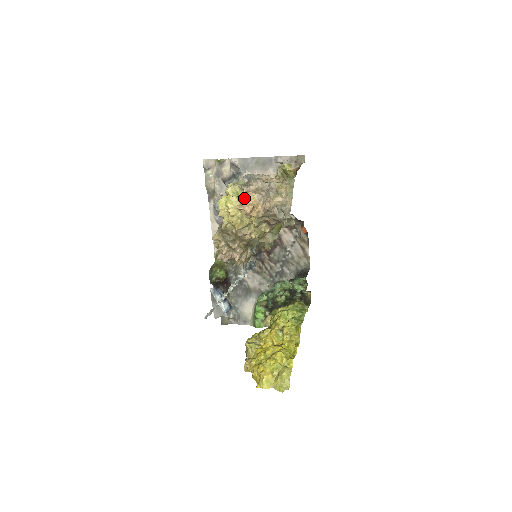
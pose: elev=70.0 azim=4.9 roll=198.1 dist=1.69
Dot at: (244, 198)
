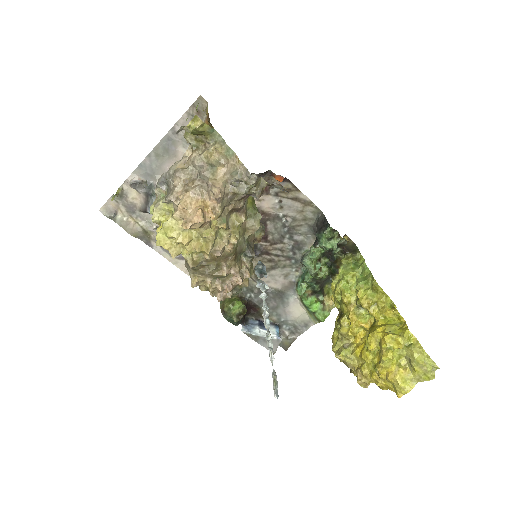
Dot at: (181, 210)
